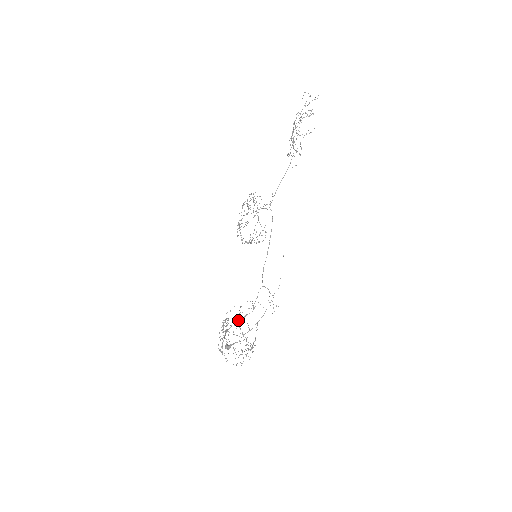
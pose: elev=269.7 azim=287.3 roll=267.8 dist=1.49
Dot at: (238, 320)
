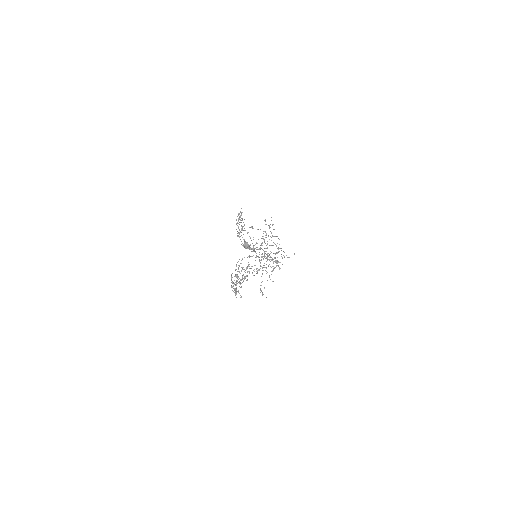
Dot at: occluded
